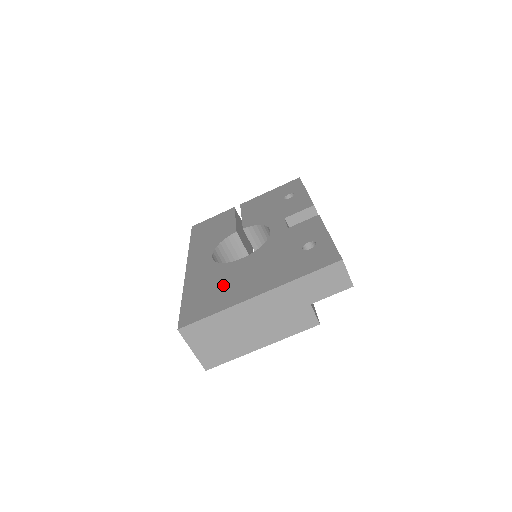
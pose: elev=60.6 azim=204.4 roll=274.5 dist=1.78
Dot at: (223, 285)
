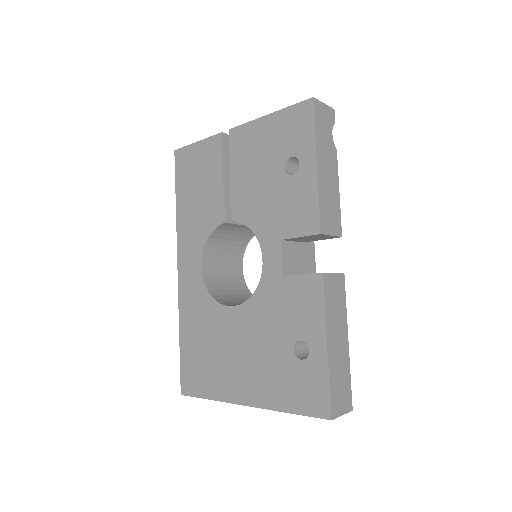
Dot at: (214, 351)
